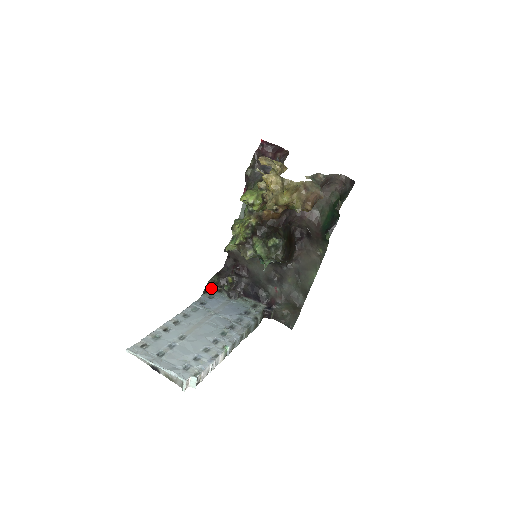
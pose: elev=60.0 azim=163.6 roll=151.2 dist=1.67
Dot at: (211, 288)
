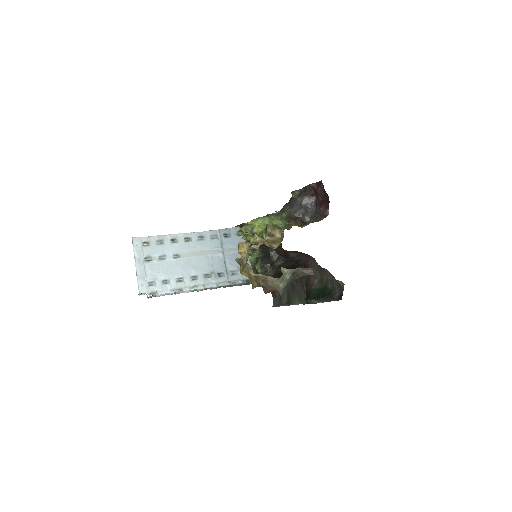
Dot at: occluded
